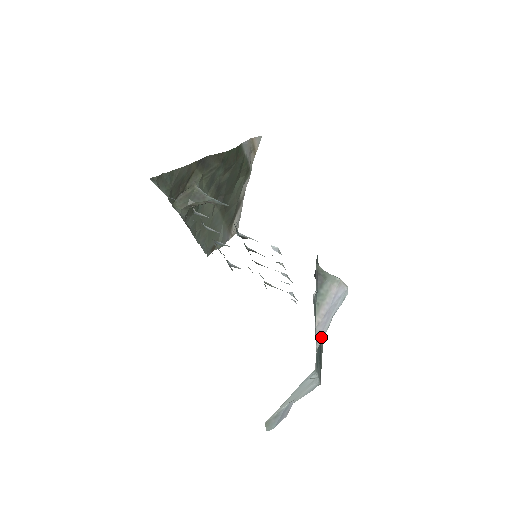
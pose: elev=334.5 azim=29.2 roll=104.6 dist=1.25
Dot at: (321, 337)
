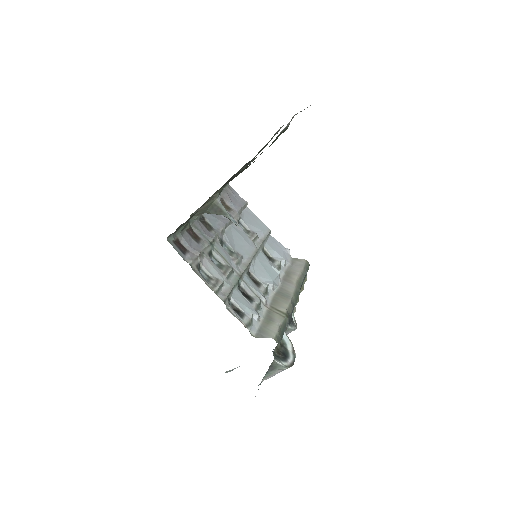
Dot at: occluded
